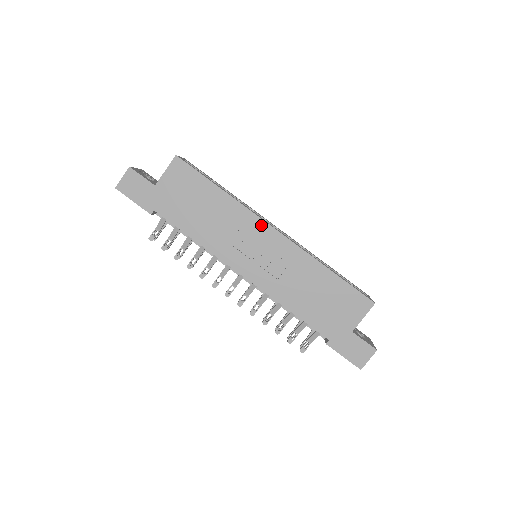
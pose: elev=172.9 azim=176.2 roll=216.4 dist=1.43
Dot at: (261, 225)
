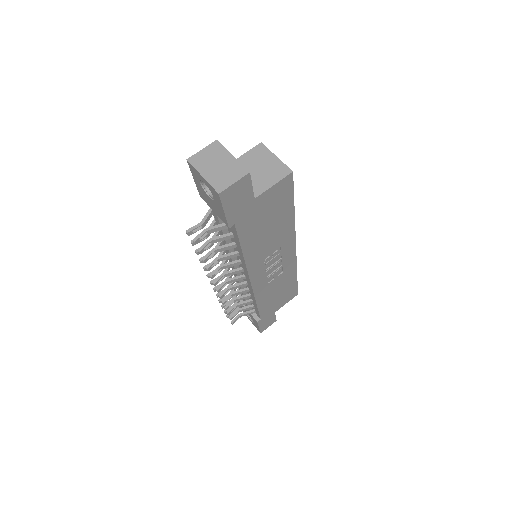
Dot at: (292, 244)
